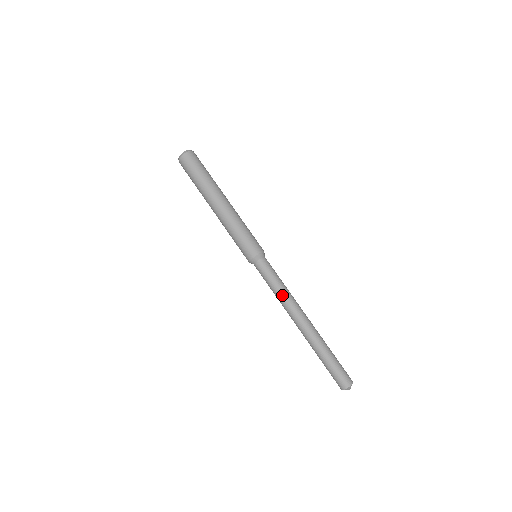
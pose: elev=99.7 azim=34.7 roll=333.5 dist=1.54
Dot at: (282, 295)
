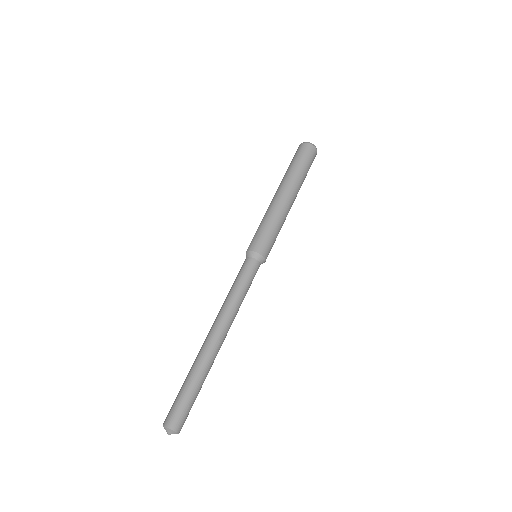
Dot at: (235, 301)
